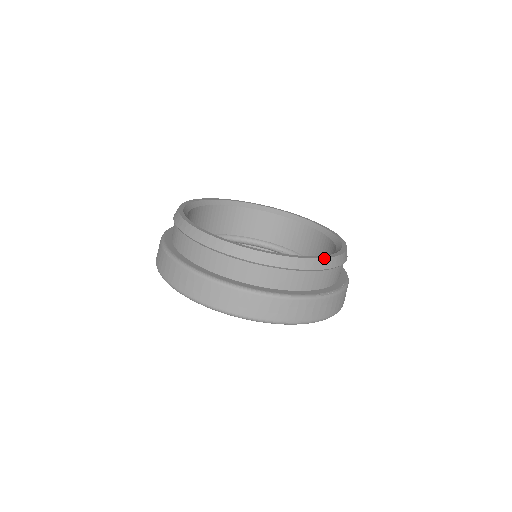
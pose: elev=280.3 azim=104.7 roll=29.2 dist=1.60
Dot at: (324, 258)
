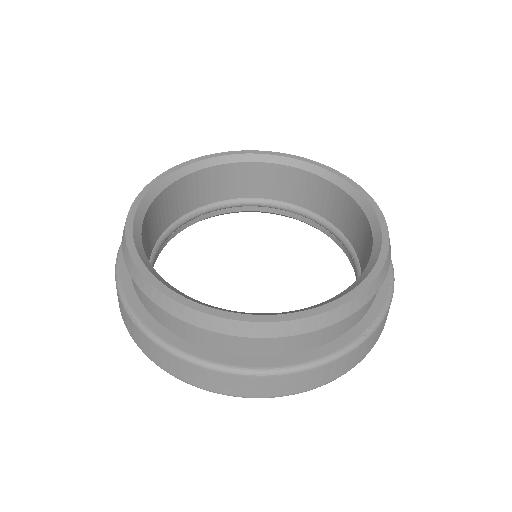
Dot at: (364, 290)
